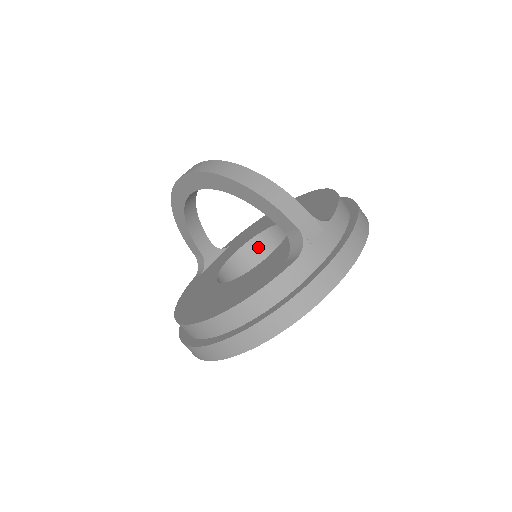
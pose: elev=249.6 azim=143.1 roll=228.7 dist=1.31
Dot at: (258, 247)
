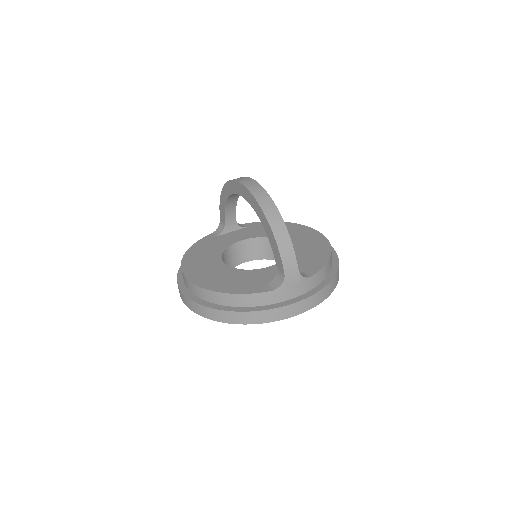
Dot at: (264, 245)
